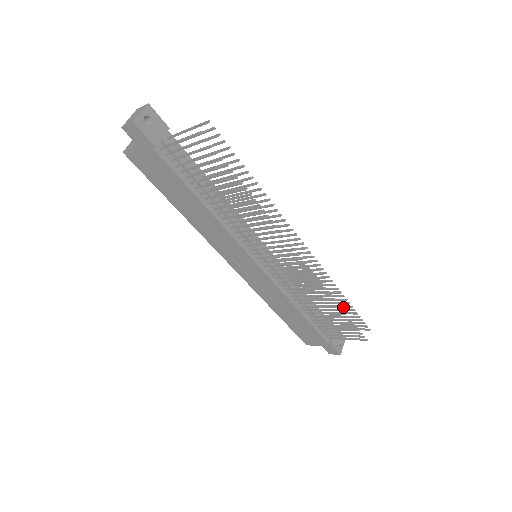
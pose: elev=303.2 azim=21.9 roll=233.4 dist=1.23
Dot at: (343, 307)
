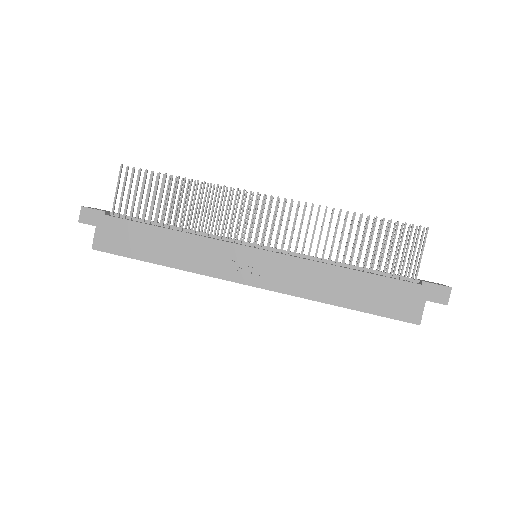
Dot at: (372, 229)
